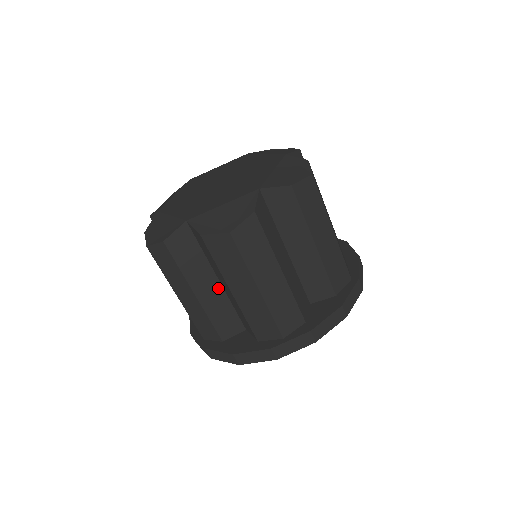
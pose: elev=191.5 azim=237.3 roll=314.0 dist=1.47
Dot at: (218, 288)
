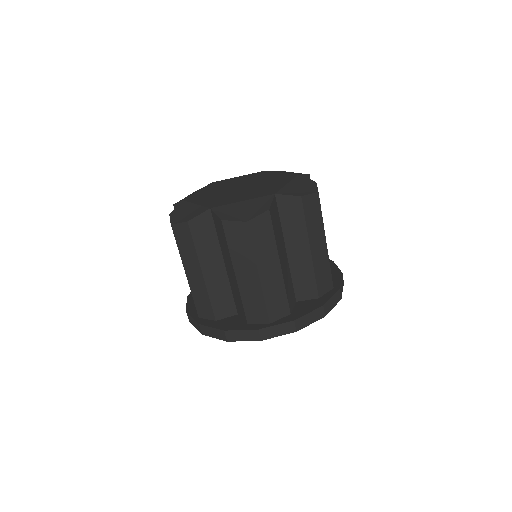
Dot at: (223, 272)
